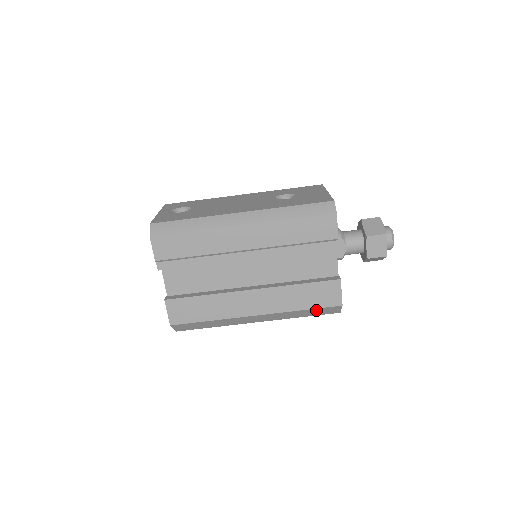
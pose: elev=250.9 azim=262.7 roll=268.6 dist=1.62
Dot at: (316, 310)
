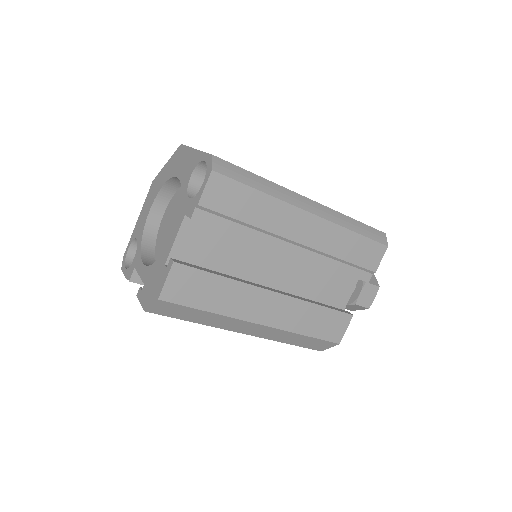
Dot at: (313, 340)
